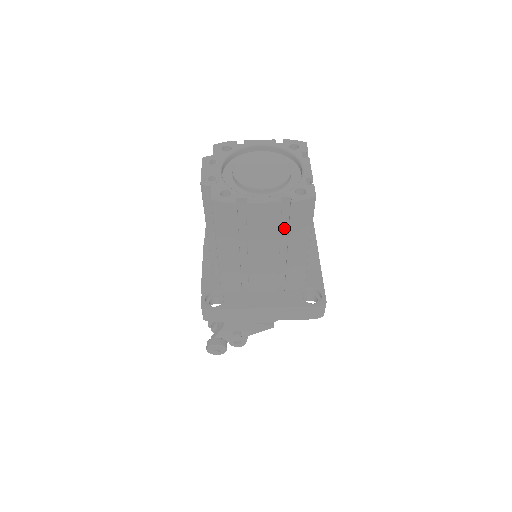
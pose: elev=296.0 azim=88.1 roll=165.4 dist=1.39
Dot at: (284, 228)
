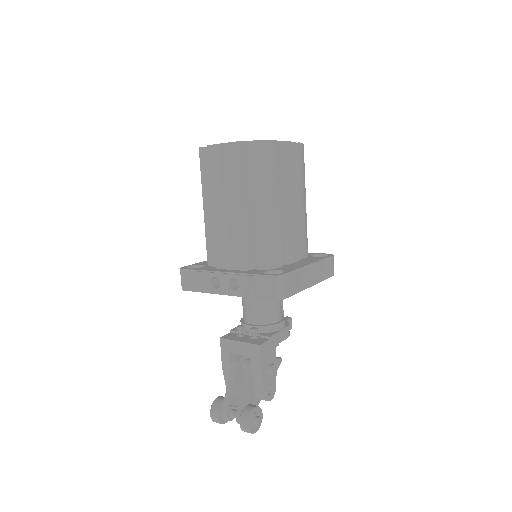
Dot at: occluded
